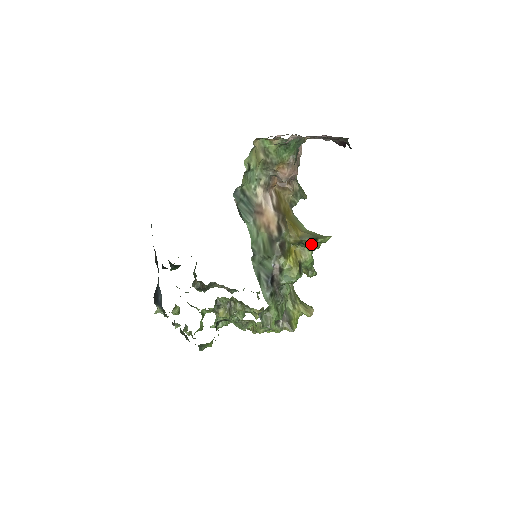
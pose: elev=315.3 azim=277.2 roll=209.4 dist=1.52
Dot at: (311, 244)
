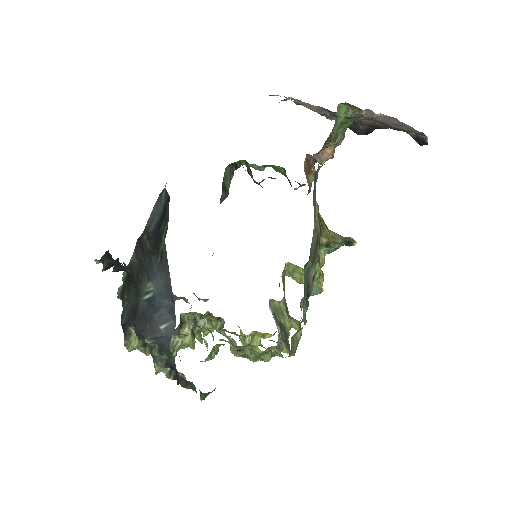
Dot at: (339, 247)
